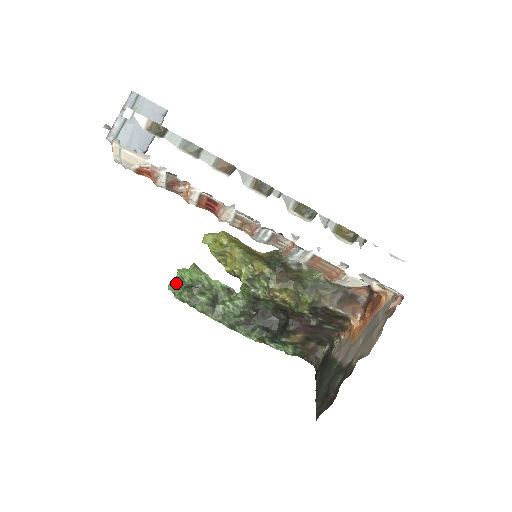
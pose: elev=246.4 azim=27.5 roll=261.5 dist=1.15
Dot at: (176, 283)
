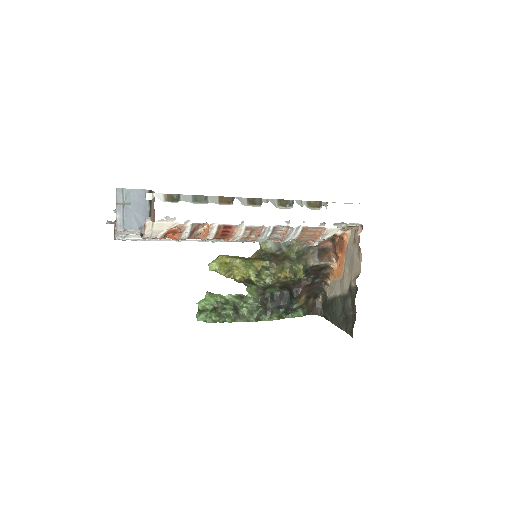
Dot at: (202, 313)
